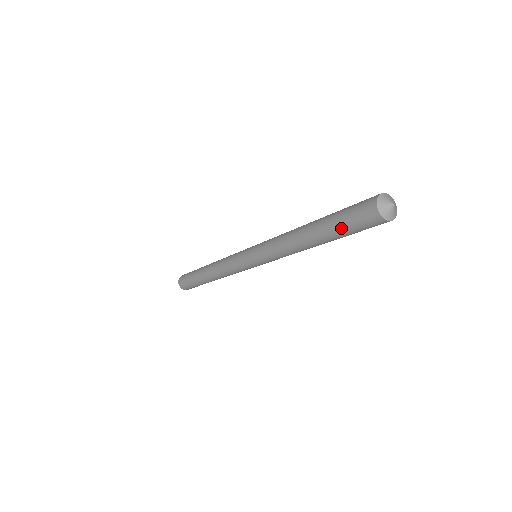
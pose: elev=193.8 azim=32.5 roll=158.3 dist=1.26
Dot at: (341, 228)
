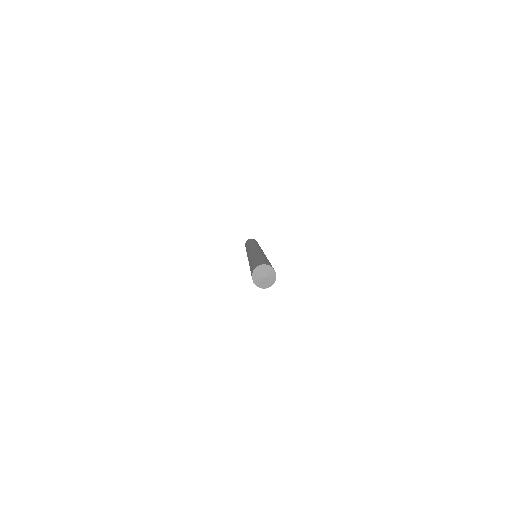
Dot at: occluded
